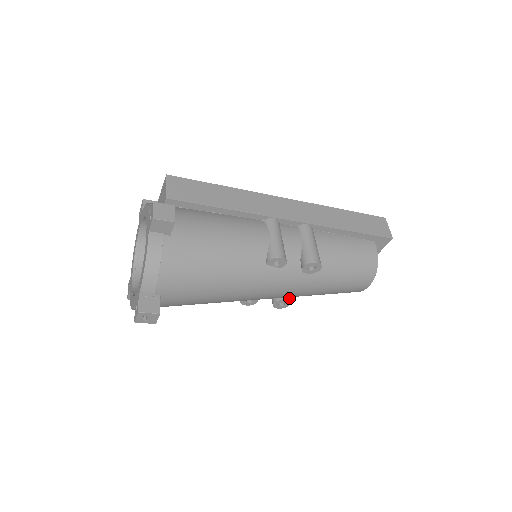
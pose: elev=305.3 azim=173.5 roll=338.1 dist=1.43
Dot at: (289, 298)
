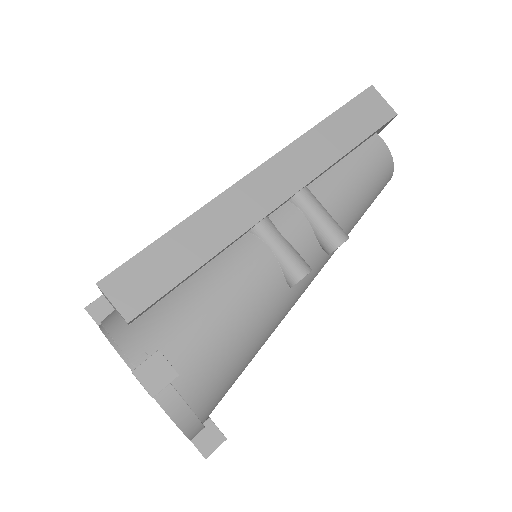
Dot at: occluded
